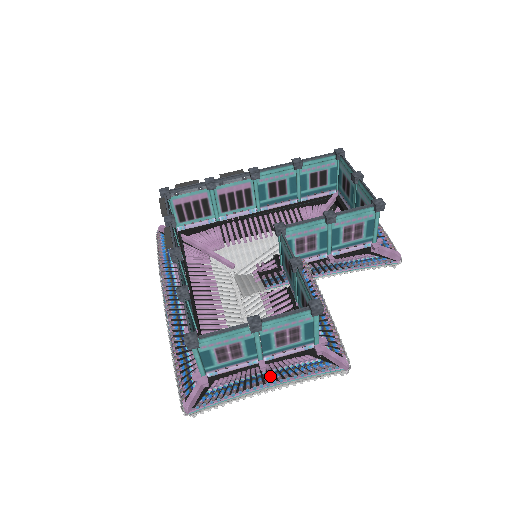
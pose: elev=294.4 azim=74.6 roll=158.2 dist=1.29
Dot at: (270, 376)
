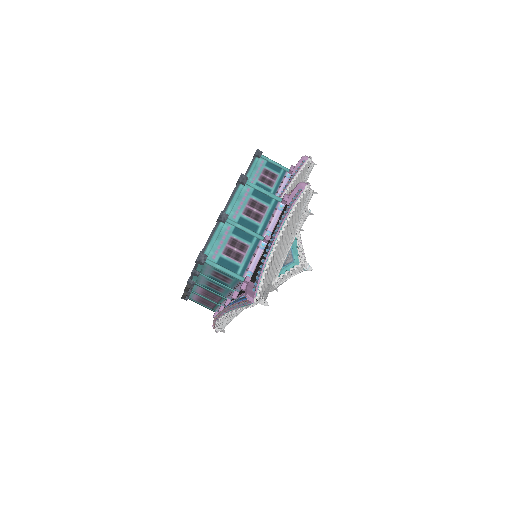
Dot at: occluded
